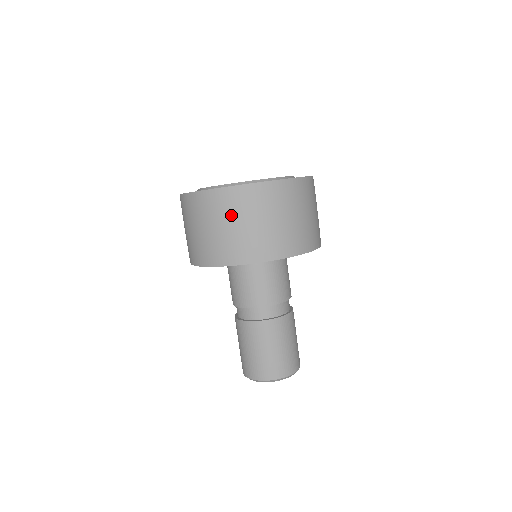
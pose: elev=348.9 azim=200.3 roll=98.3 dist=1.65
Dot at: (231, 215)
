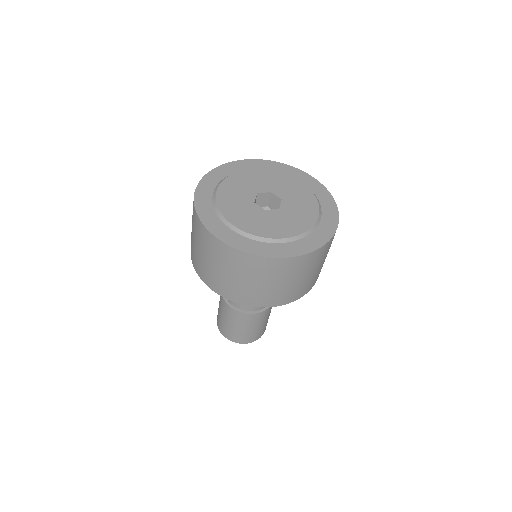
Dot at: (221, 262)
